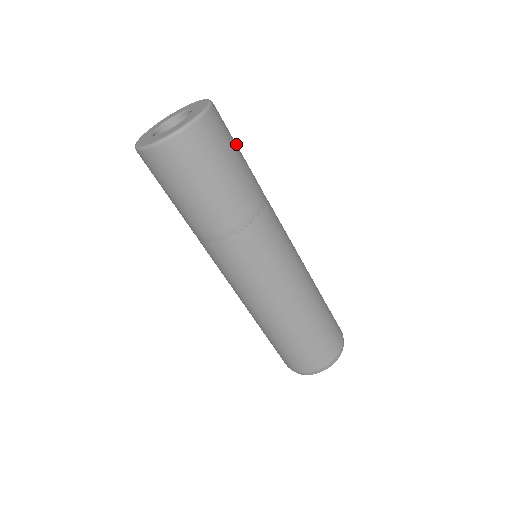
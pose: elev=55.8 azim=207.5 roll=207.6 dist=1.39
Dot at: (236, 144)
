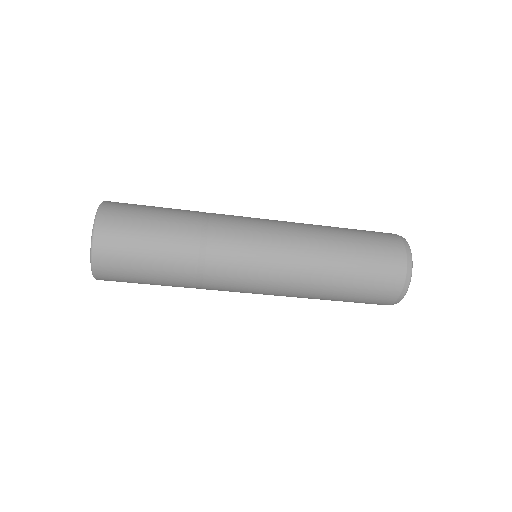
Dot at: (144, 220)
